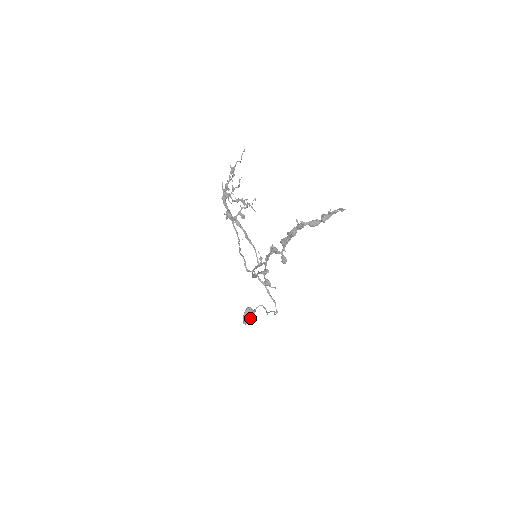
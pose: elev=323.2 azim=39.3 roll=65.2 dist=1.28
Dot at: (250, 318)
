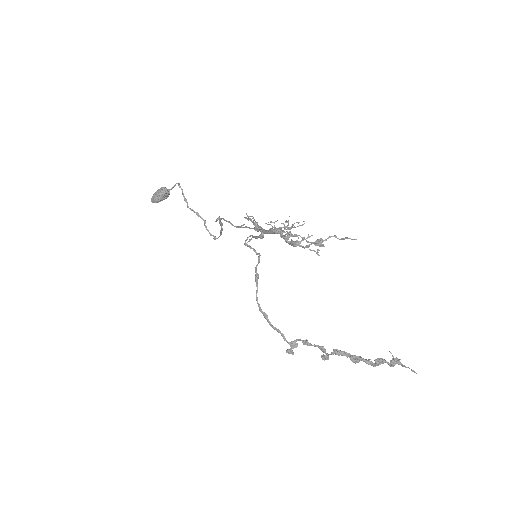
Dot at: (162, 200)
